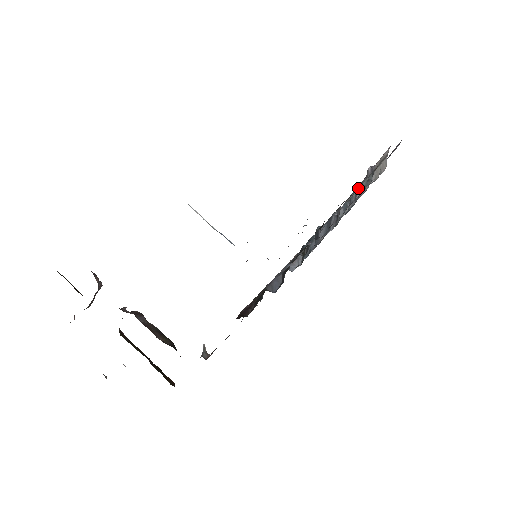
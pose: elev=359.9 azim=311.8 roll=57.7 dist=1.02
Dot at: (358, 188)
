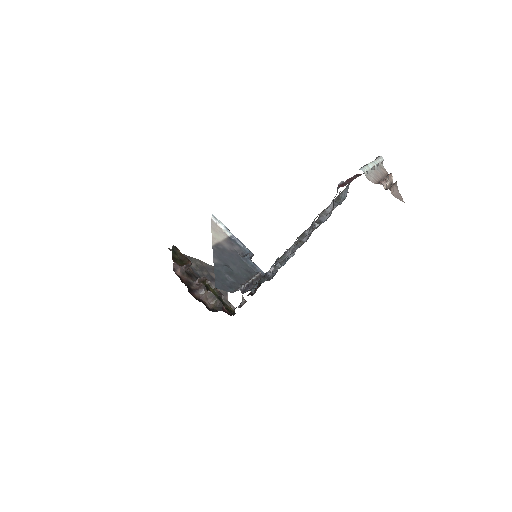
Dot at: occluded
